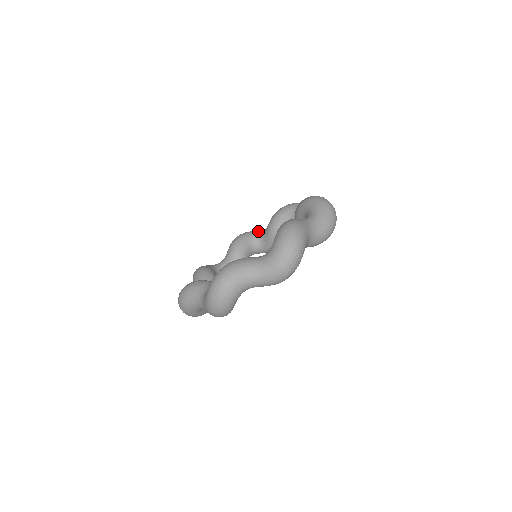
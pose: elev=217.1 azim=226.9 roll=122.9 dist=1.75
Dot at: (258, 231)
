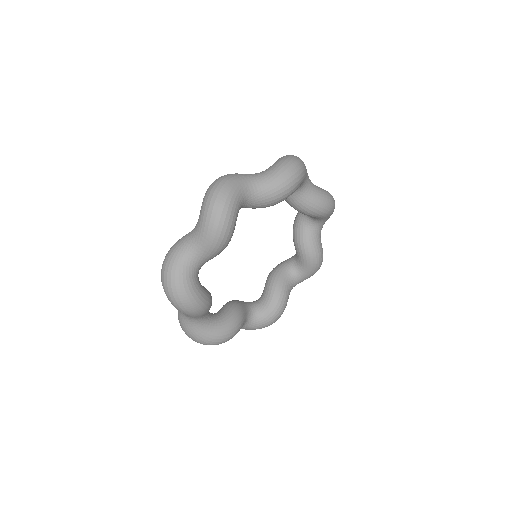
Dot at: occluded
